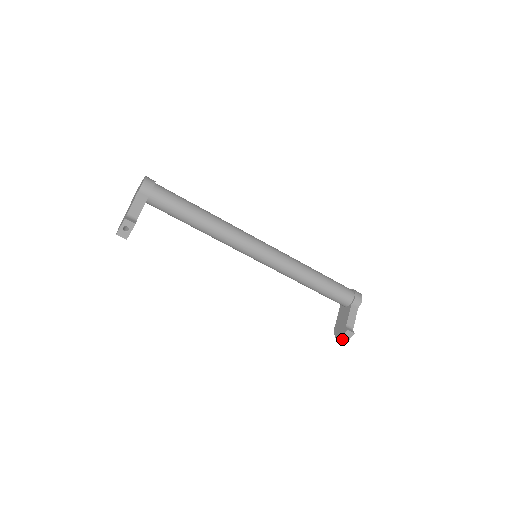
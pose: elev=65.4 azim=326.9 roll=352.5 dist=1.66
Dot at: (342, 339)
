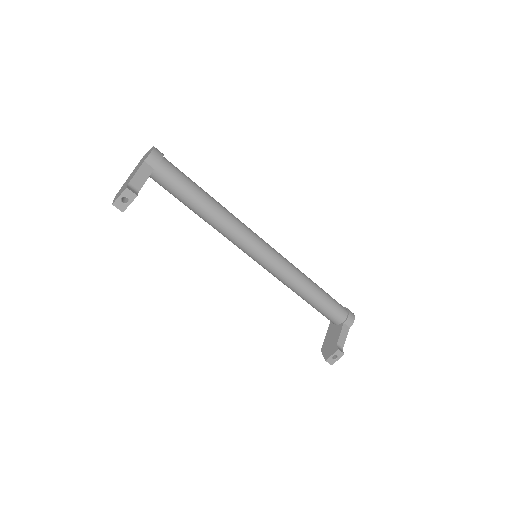
Dot at: (331, 358)
